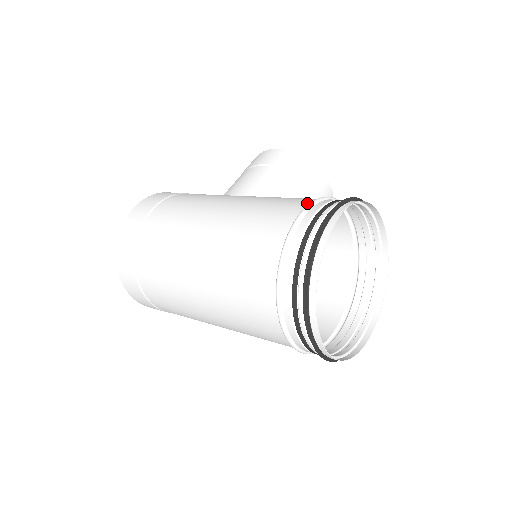
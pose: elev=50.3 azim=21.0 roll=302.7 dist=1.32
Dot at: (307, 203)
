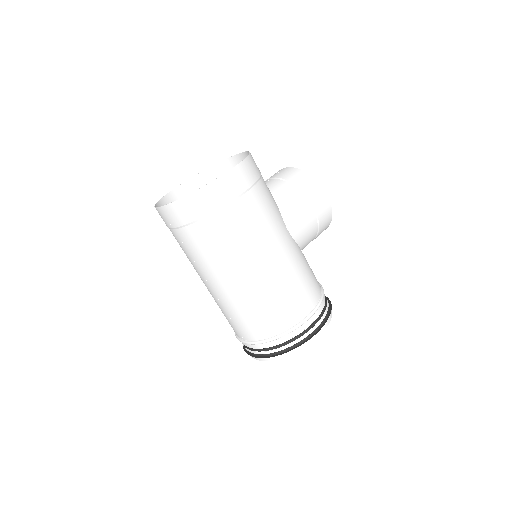
Dot at: (317, 300)
